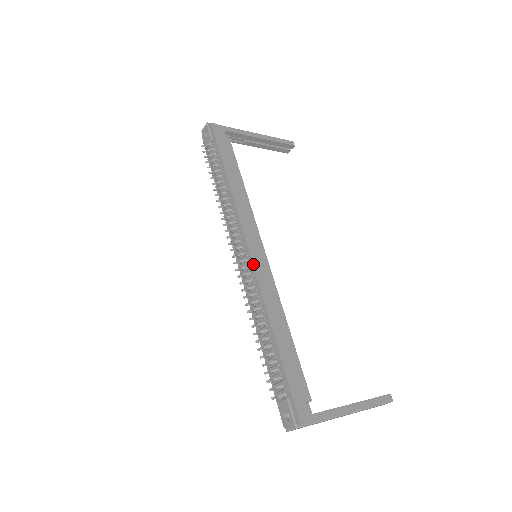
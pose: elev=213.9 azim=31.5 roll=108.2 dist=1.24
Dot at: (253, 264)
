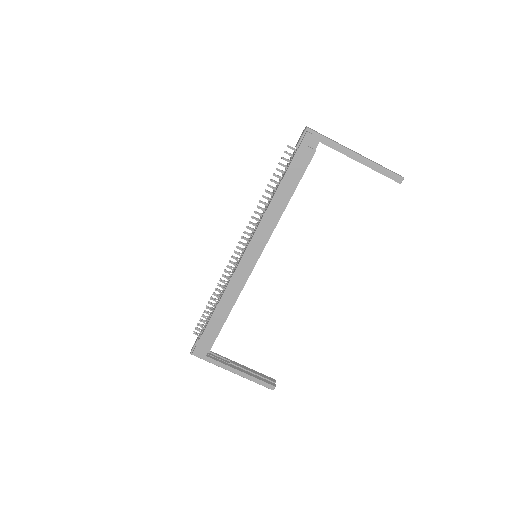
Dot at: (239, 264)
